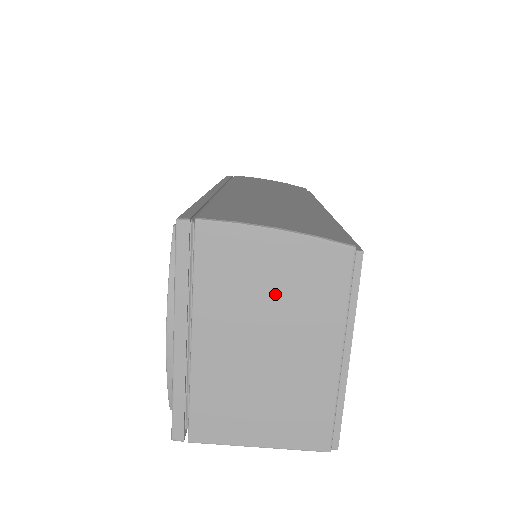
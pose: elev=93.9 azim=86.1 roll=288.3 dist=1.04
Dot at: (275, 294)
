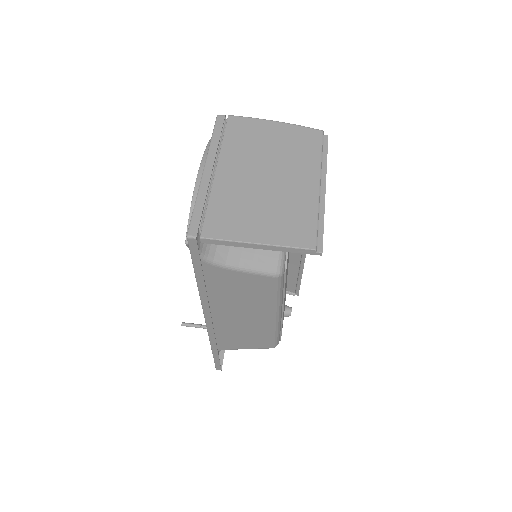
Dot at: (274, 149)
